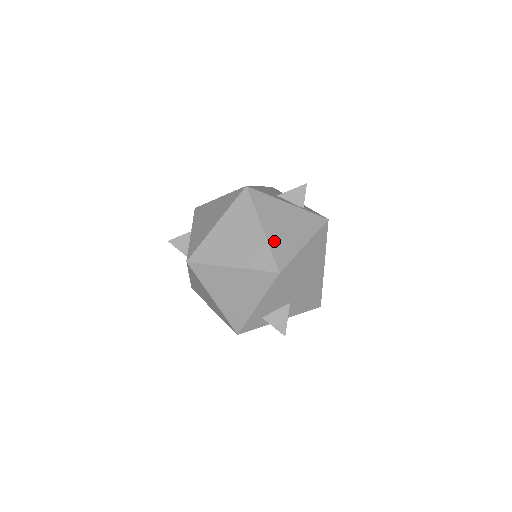
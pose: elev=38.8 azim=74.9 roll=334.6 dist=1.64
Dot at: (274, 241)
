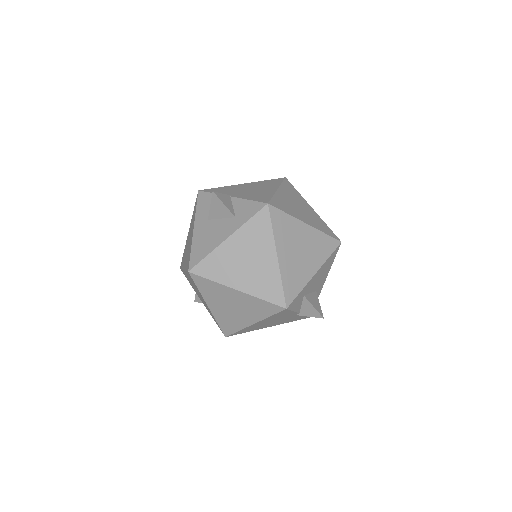
Dot at: occluded
